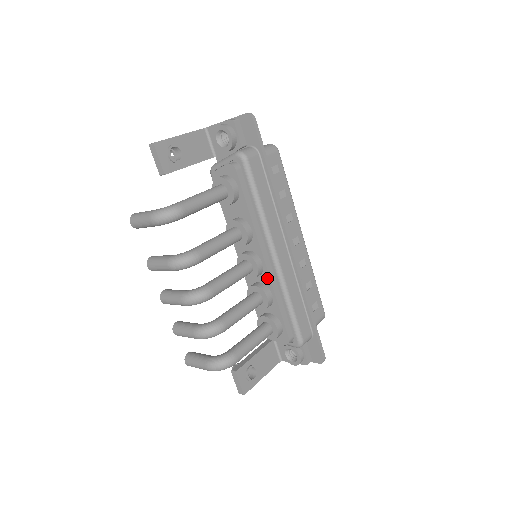
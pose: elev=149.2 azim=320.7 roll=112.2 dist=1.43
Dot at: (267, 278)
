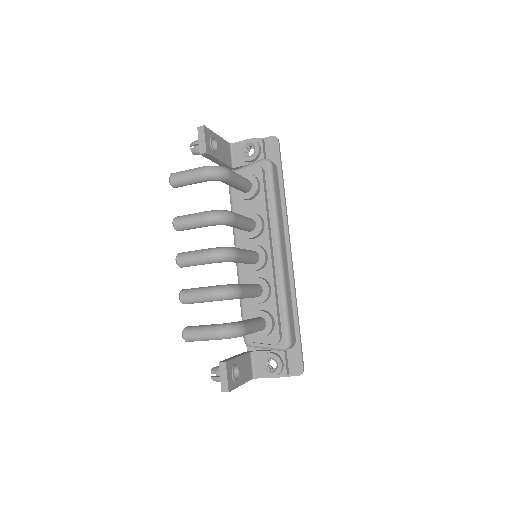
Dot at: (269, 271)
